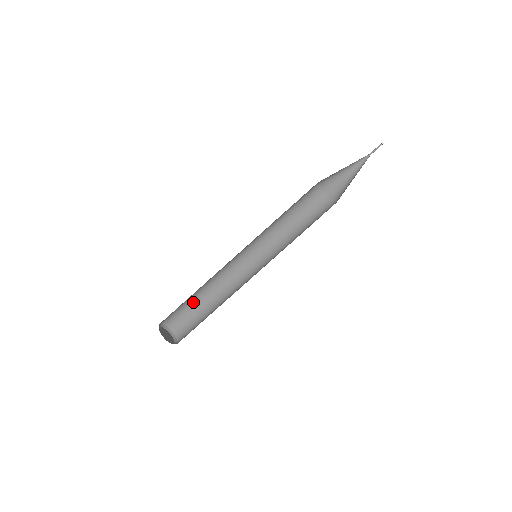
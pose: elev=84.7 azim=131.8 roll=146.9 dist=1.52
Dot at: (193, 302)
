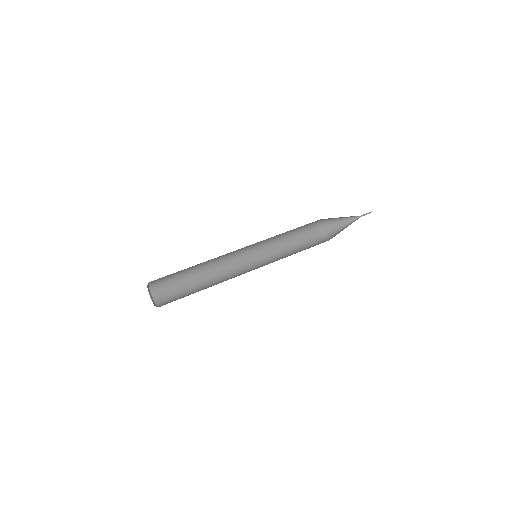
Dot at: (192, 293)
